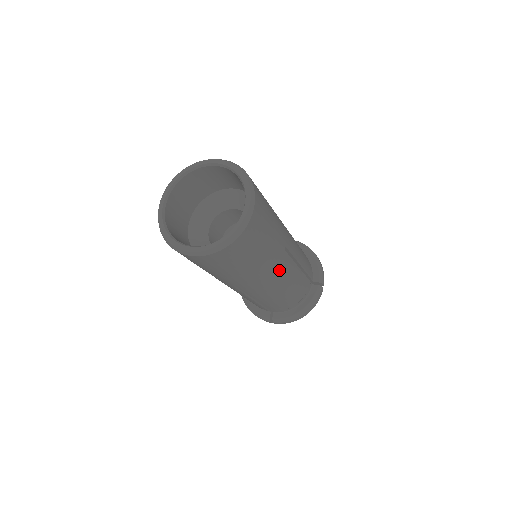
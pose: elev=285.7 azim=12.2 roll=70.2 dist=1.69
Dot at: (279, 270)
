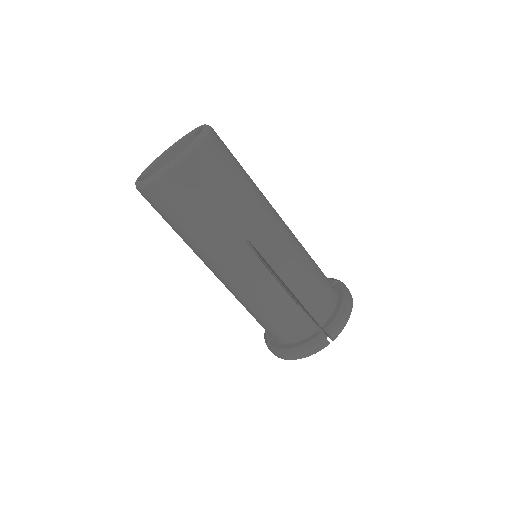
Dot at: (276, 216)
